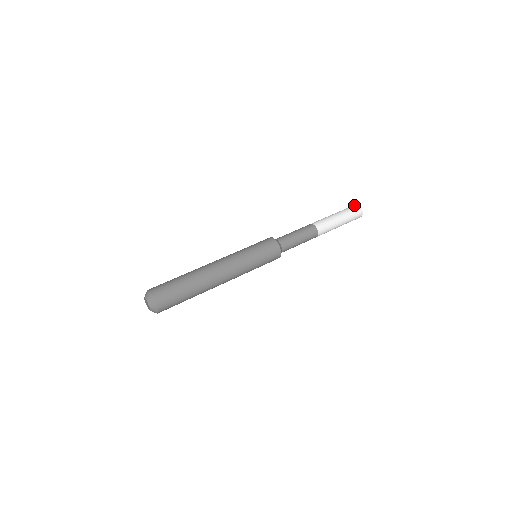
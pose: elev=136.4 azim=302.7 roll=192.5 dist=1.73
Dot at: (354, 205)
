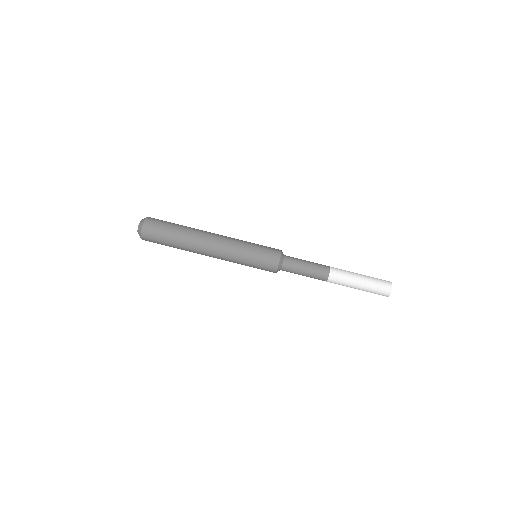
Dot at: (388, 289)
